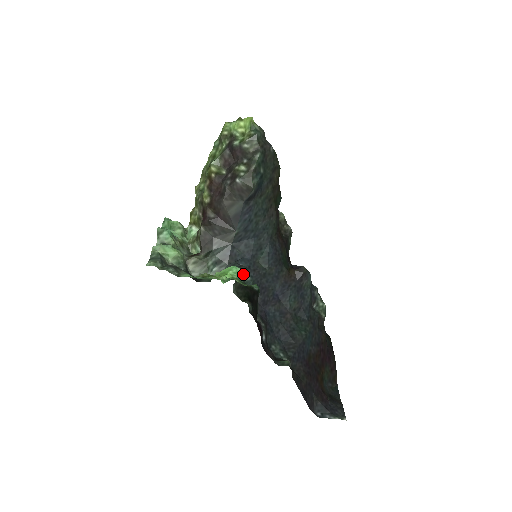
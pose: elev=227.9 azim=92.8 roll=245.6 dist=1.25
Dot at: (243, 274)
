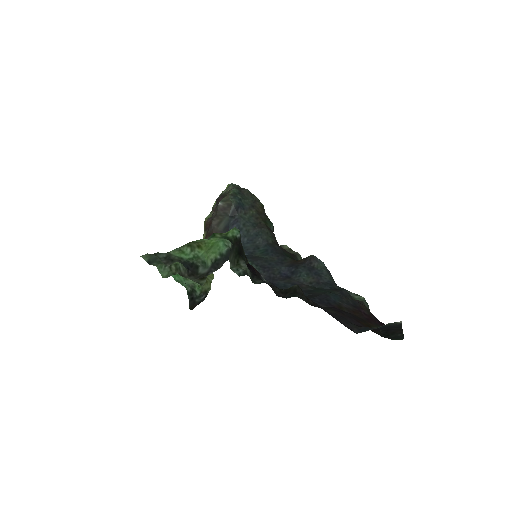
Dot at: occluded
